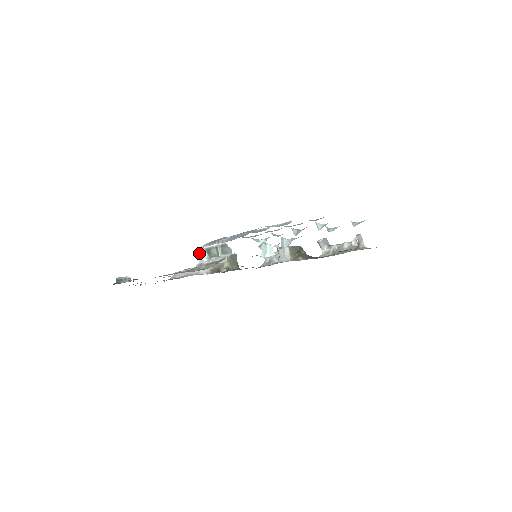
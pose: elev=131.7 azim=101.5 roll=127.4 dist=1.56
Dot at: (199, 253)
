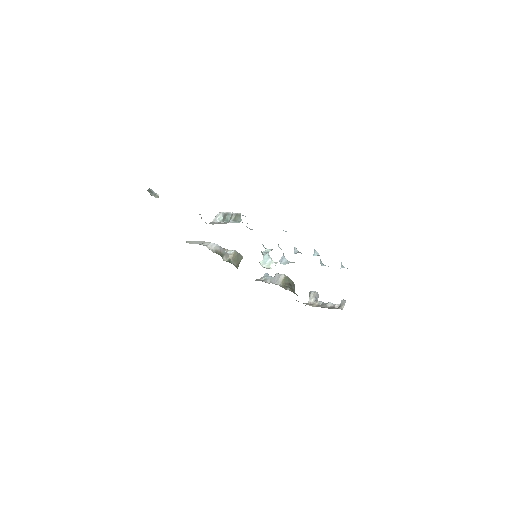
Dot at: (217, 214)
